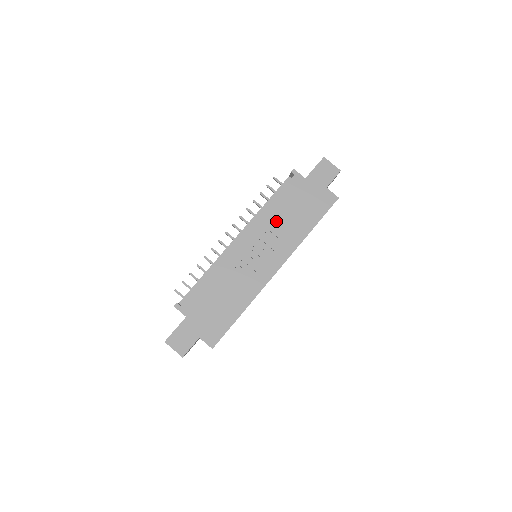
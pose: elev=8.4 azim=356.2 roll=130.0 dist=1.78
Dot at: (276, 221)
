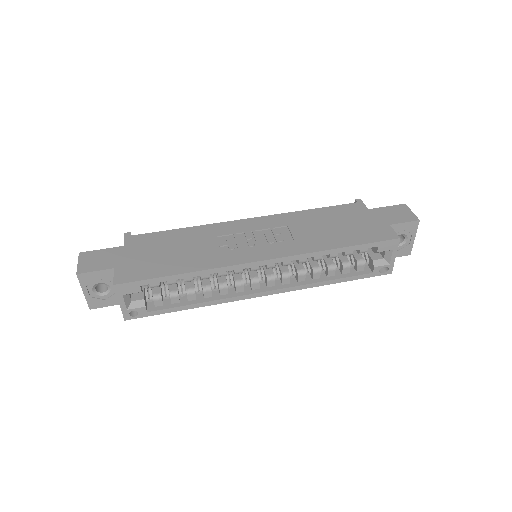
Dot at: (303, 224)
